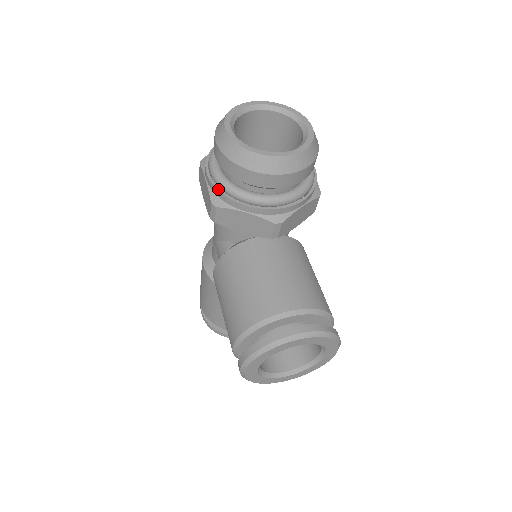
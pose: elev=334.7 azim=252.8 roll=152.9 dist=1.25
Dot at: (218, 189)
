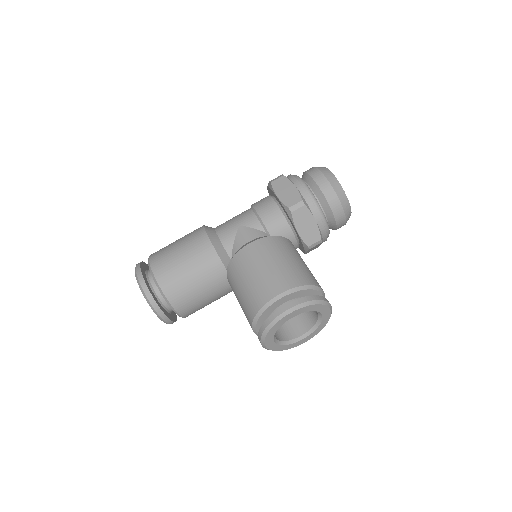
Dot at: (309, 197)
